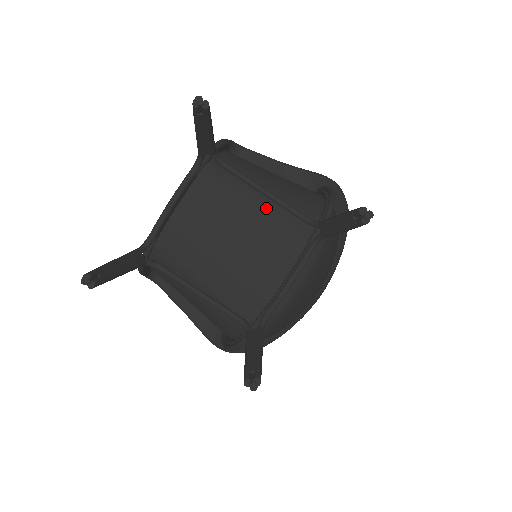
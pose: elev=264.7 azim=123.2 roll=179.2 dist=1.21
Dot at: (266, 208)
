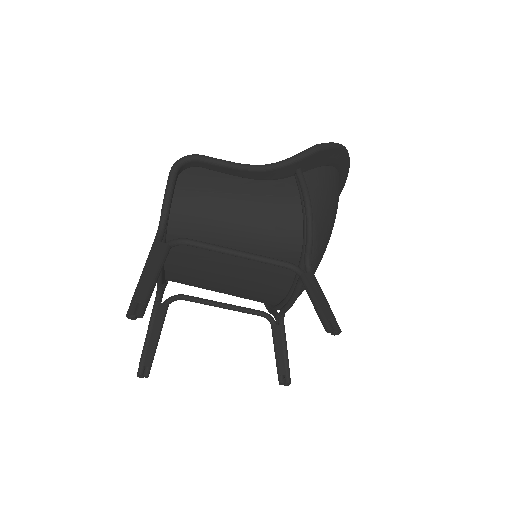
Dot at: occluded
